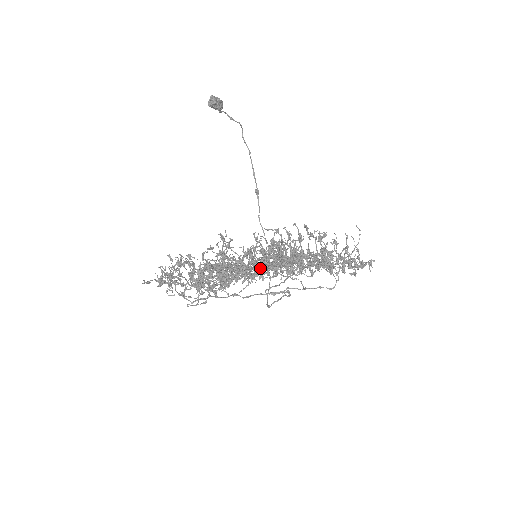
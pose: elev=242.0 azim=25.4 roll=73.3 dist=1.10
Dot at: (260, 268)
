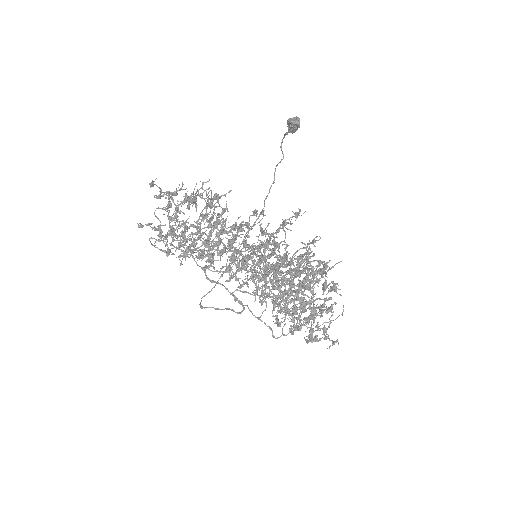
Dot at: (278, 267)
